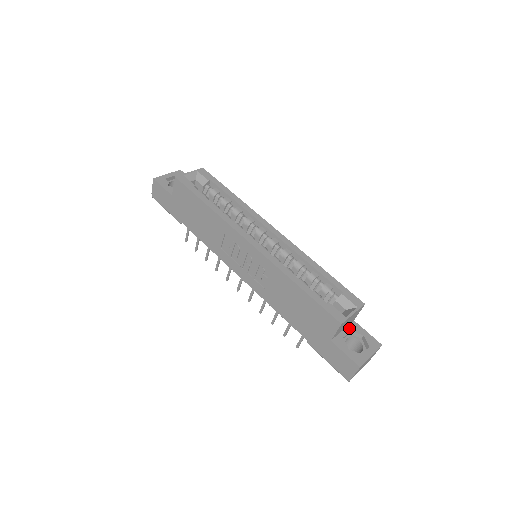
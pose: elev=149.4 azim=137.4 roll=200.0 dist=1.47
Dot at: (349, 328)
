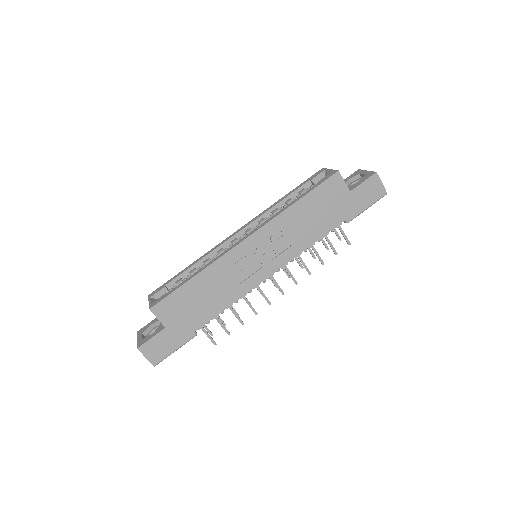
Dot at: occluded
